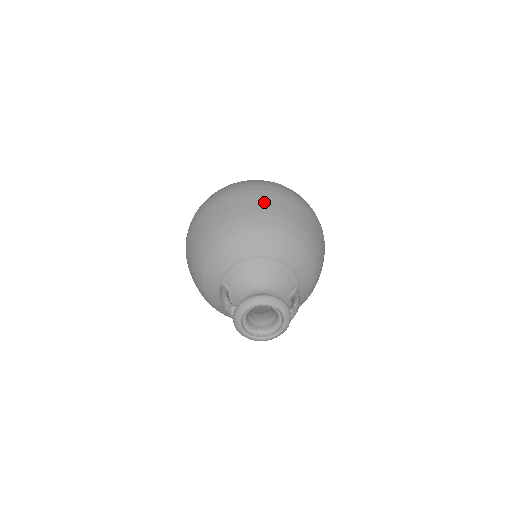
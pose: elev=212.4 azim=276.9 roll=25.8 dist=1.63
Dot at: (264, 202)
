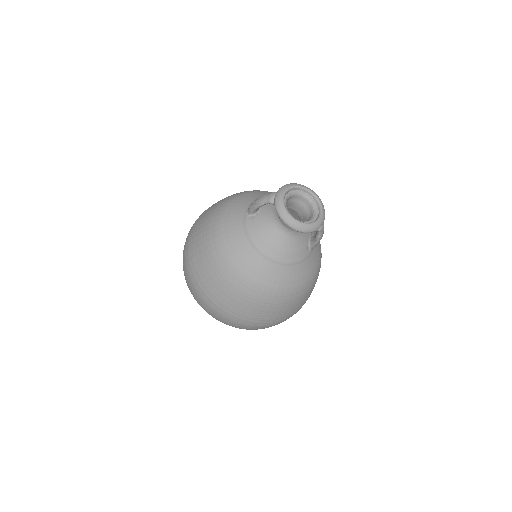
Dot at: occluded
